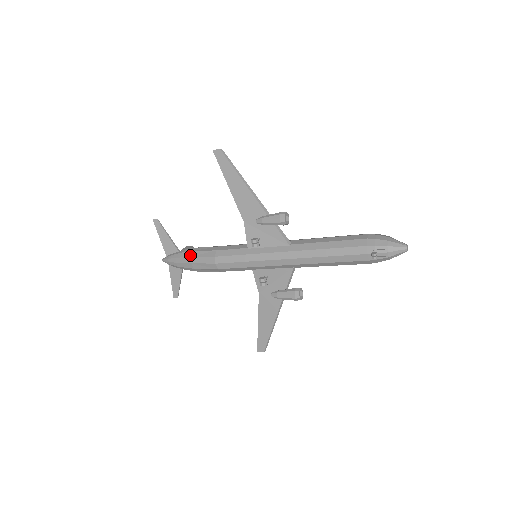
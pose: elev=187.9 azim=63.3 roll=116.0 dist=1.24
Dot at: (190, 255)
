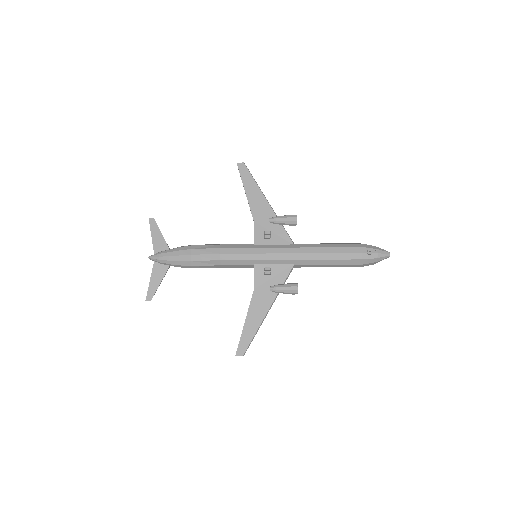
Dot at: (190, 248)
